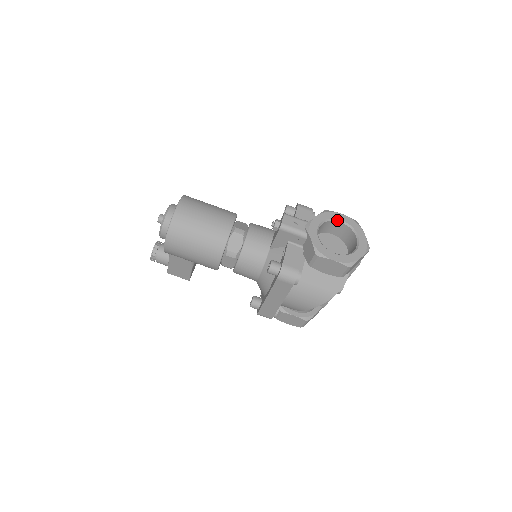
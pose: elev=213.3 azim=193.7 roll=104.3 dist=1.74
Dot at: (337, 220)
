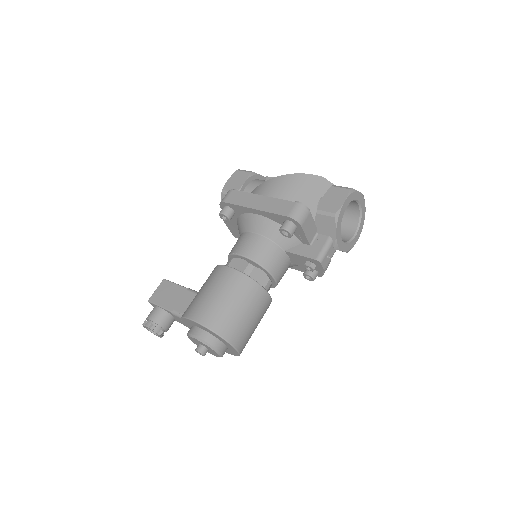
Dot at: (344, 211)
